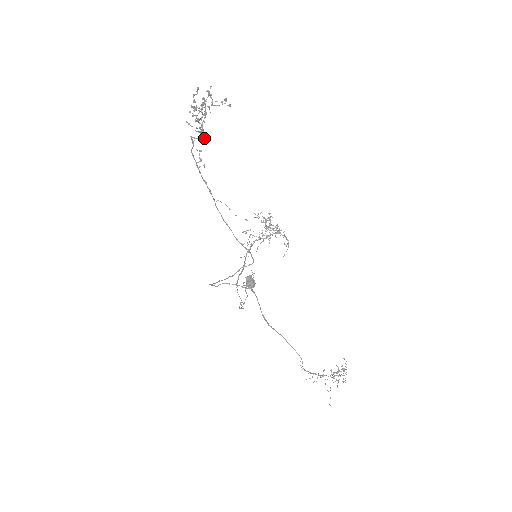
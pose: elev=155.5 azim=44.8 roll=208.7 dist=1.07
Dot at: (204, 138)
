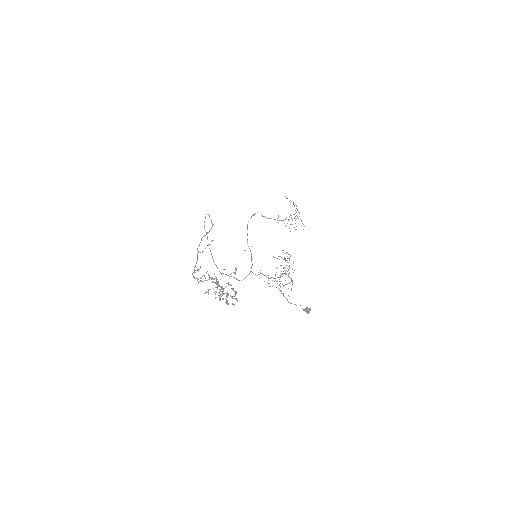
Dot at: (214, 279)
